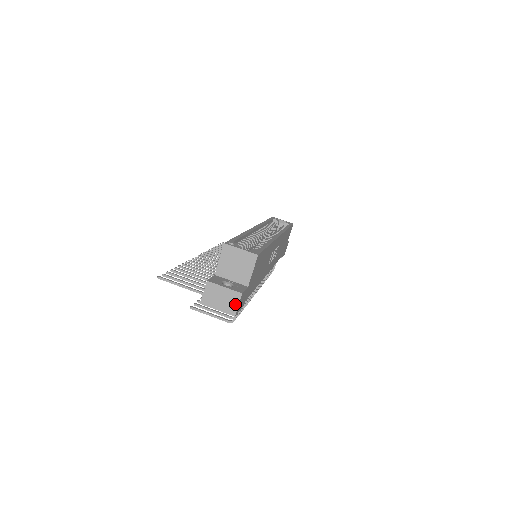
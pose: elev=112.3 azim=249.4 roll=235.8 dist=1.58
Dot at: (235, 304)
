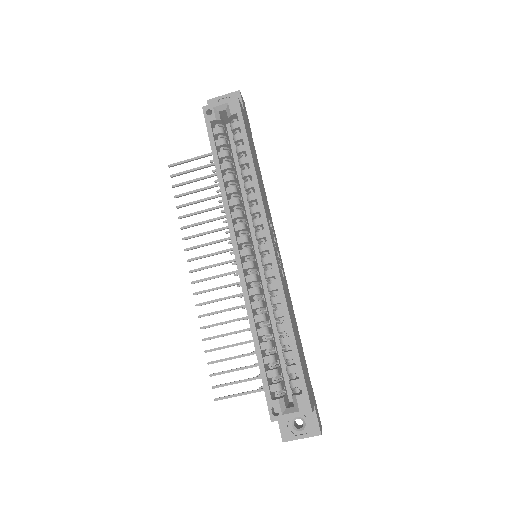
Dot at: occluded
